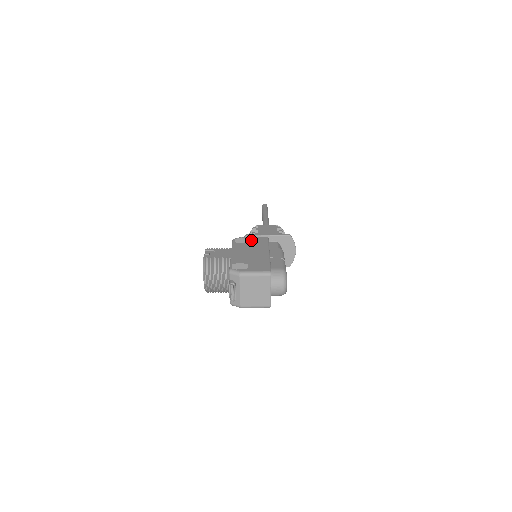
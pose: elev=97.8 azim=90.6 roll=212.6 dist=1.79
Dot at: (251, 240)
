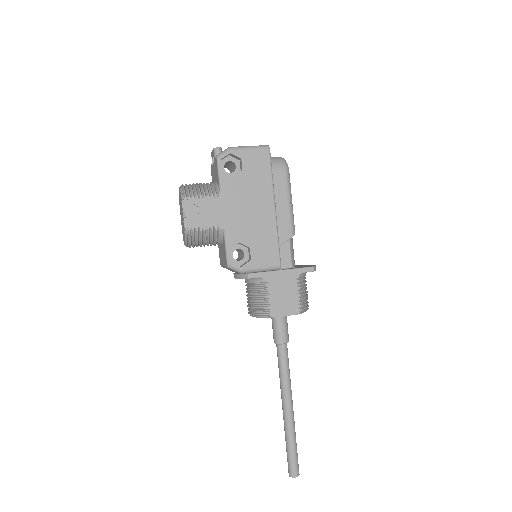
Dot at: occluded
